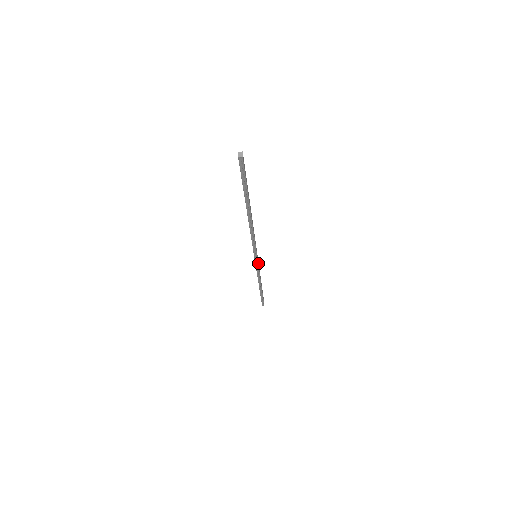
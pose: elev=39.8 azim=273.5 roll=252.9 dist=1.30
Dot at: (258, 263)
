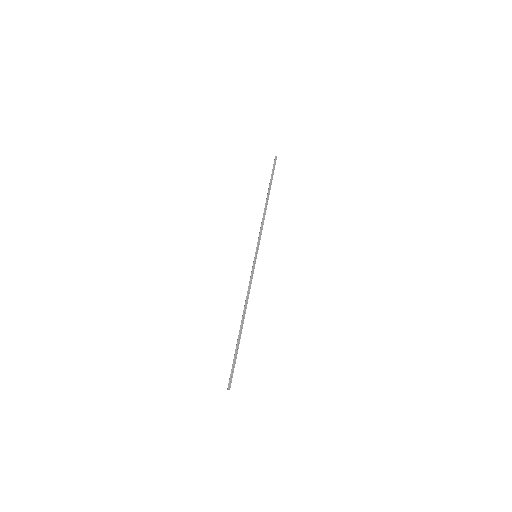
Dot at: occluded
